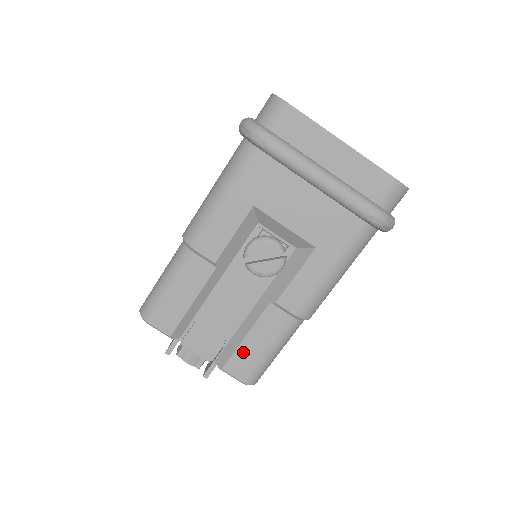
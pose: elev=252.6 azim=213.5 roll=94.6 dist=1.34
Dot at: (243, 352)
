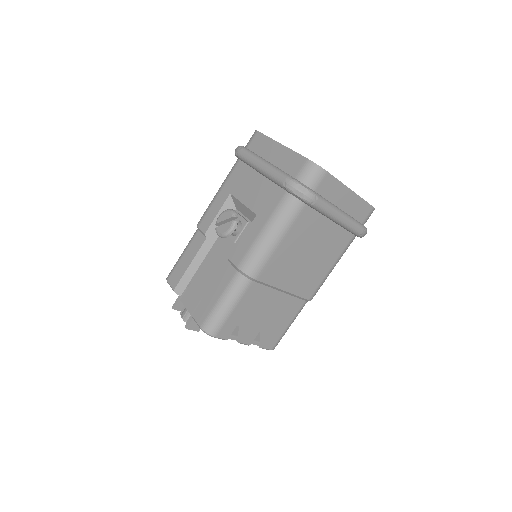
Dot at: (206, 301)
